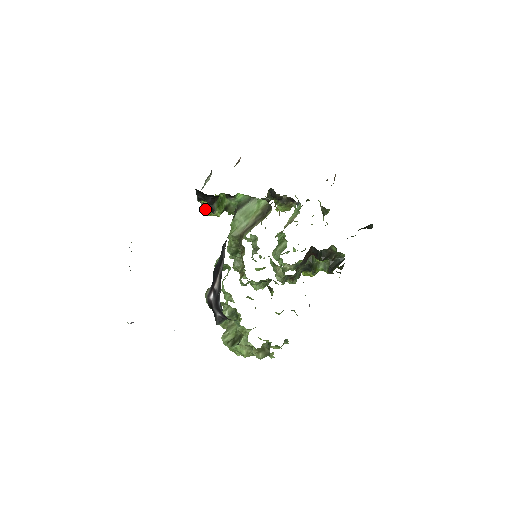
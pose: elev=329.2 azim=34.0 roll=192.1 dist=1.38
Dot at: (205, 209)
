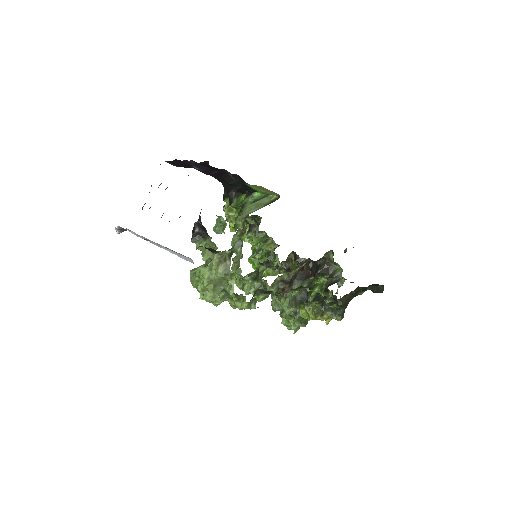
Dot at: (226, 206)
